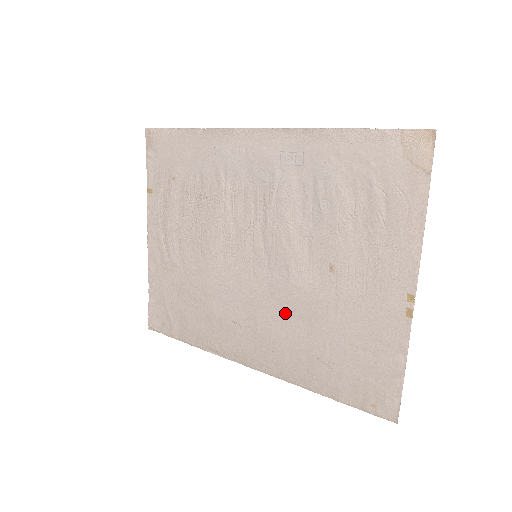
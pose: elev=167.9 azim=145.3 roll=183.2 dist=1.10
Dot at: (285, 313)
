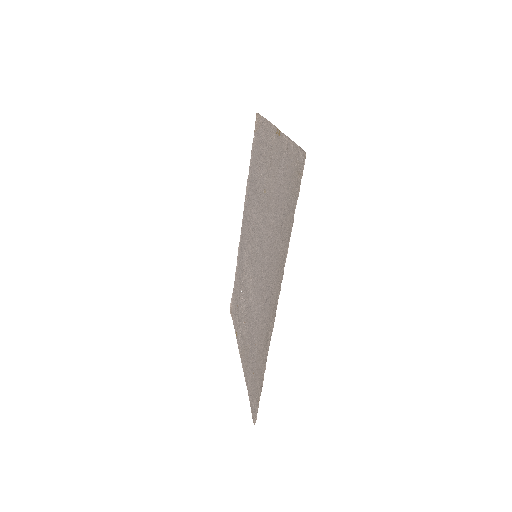
Dot at: (268, 245)
